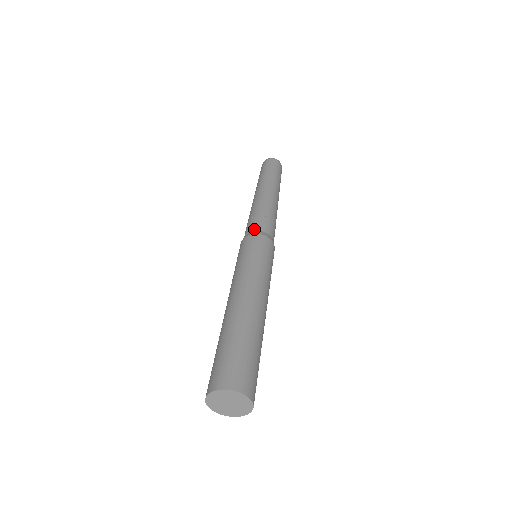
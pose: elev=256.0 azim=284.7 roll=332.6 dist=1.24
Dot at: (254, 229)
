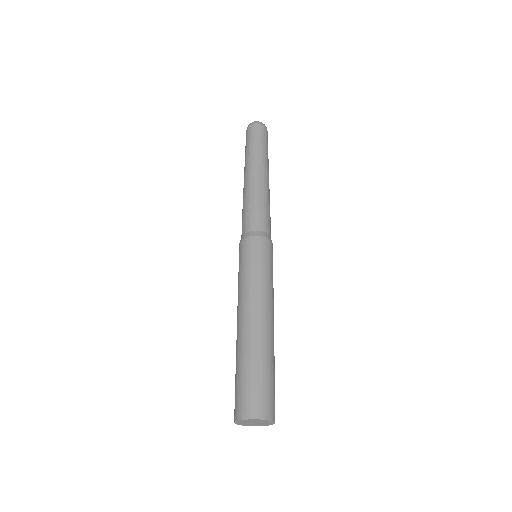
Dot at: (251, 229)
